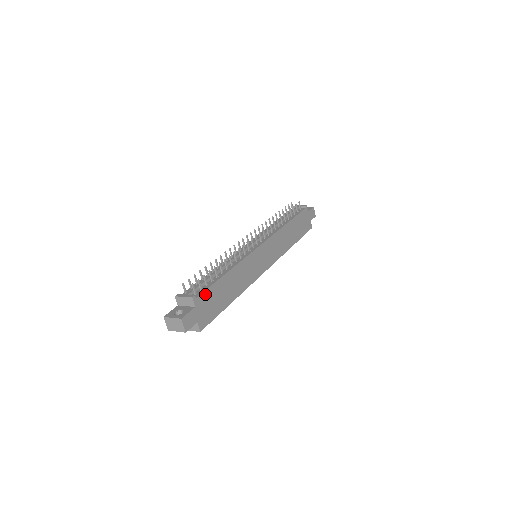
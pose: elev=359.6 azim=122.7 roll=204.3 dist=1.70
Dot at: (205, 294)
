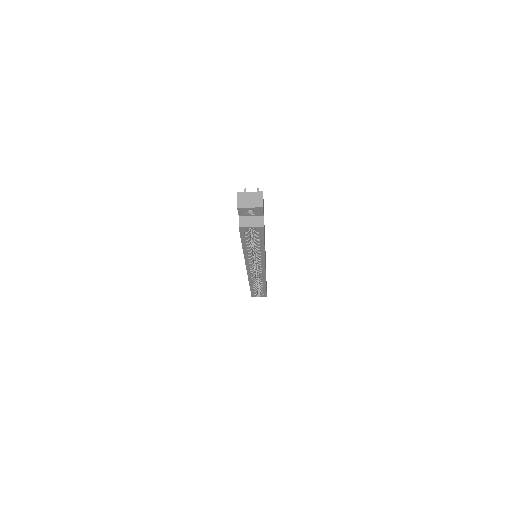
Dot at: occluded
